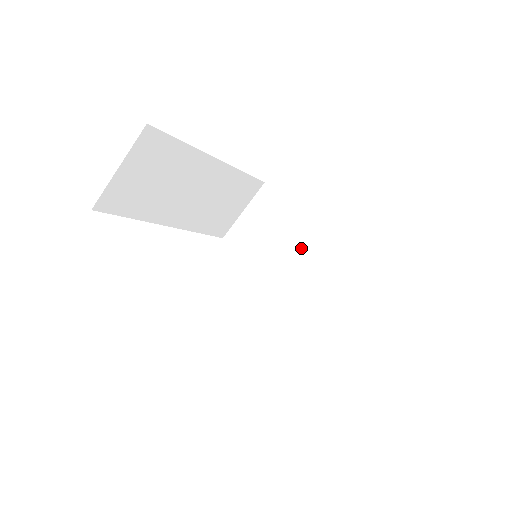
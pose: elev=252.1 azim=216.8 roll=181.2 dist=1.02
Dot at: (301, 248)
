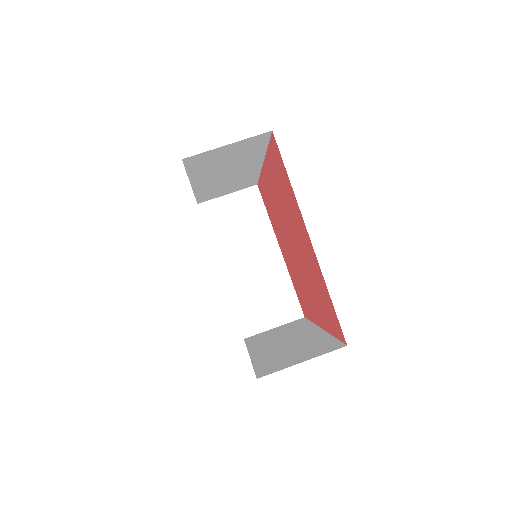
Dot at: (260, 252)
